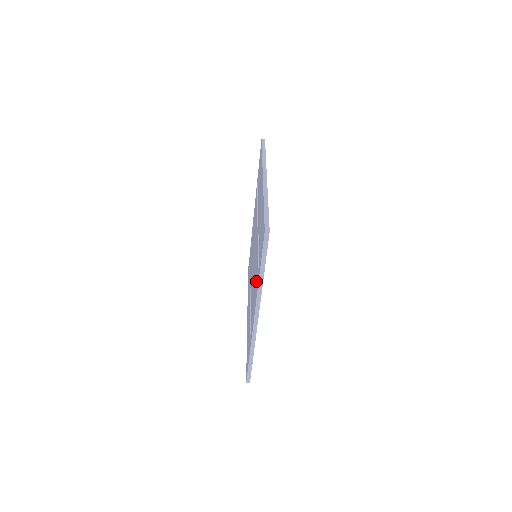
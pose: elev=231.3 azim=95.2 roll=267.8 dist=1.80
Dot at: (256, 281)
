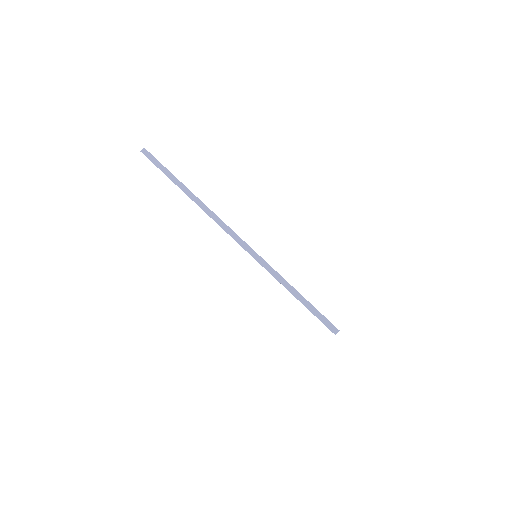
Dot at: occluded
